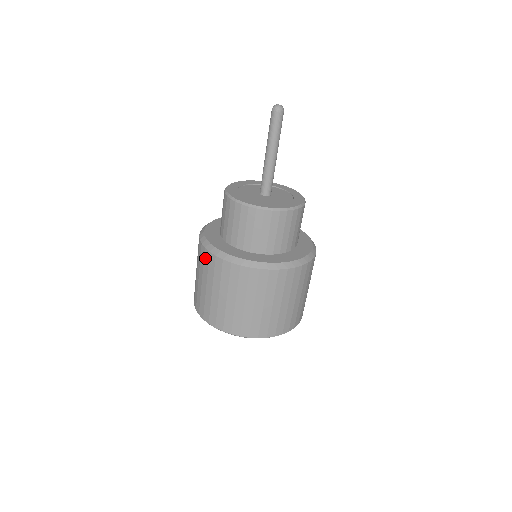
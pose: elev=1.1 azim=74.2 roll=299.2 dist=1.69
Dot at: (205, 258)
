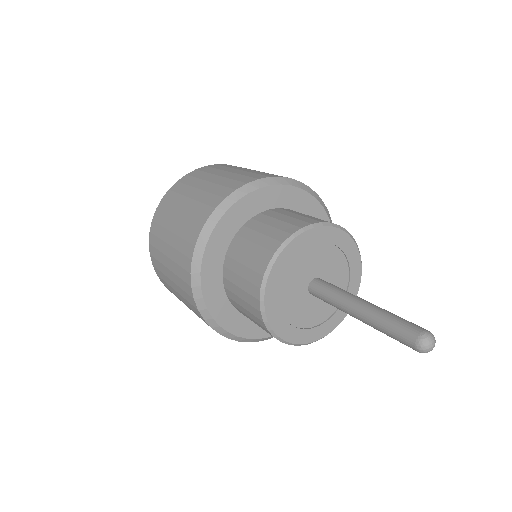
Dot at: occluded
